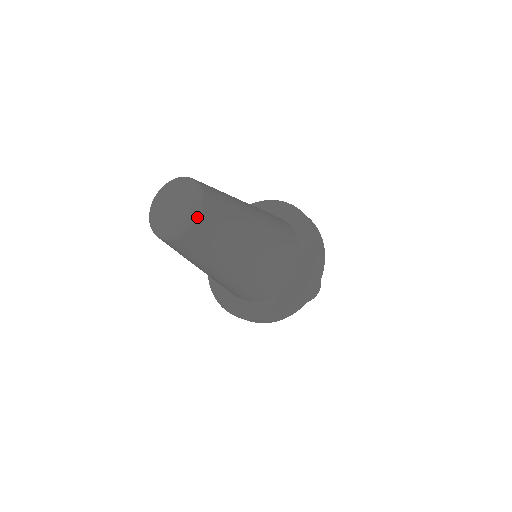
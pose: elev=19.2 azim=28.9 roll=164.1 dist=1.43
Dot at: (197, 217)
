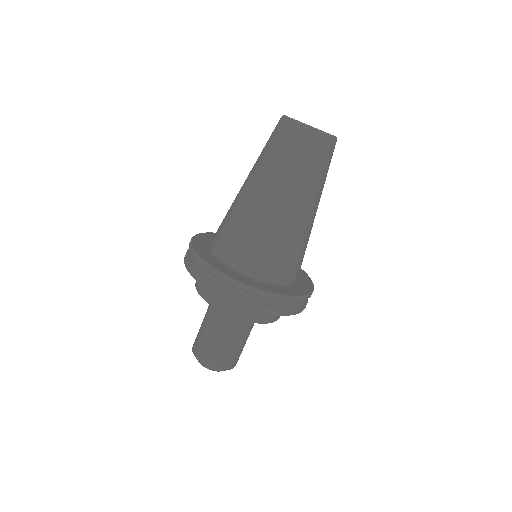
Dot at: (336, 137)
